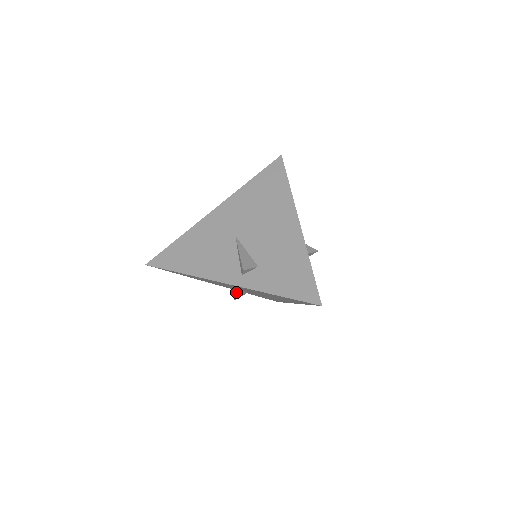
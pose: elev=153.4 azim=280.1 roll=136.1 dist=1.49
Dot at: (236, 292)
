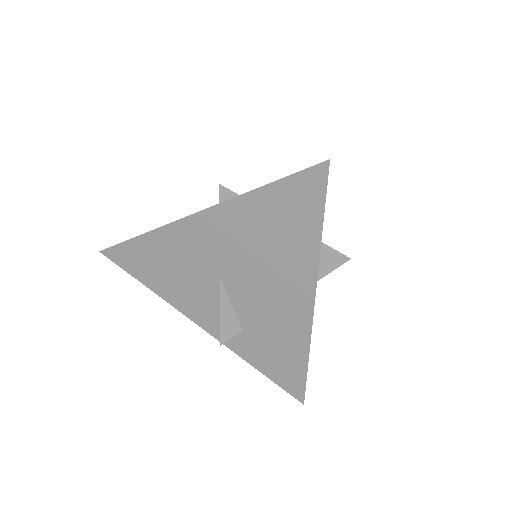
Dot at: occluded
